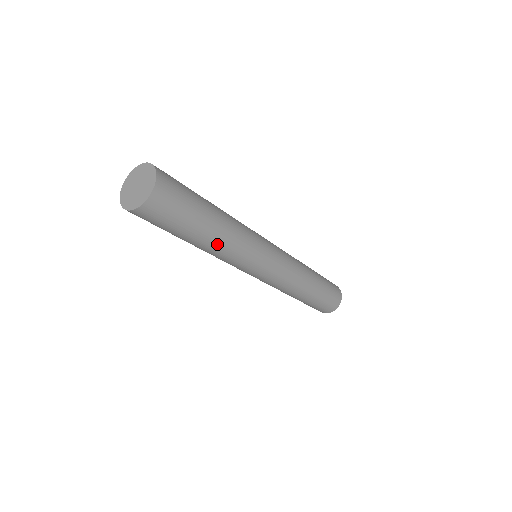
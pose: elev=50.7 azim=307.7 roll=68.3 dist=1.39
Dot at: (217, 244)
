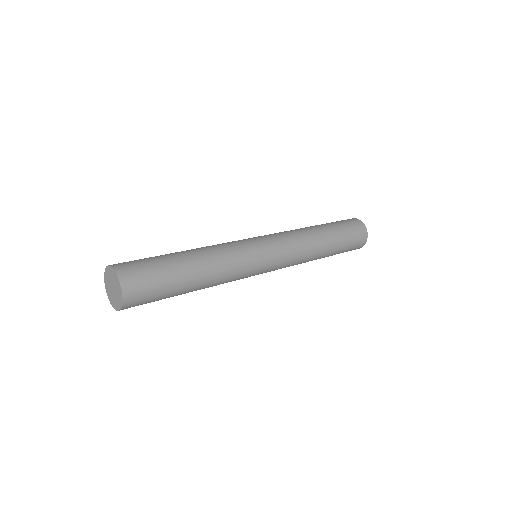
Dot at: (208, 271)
